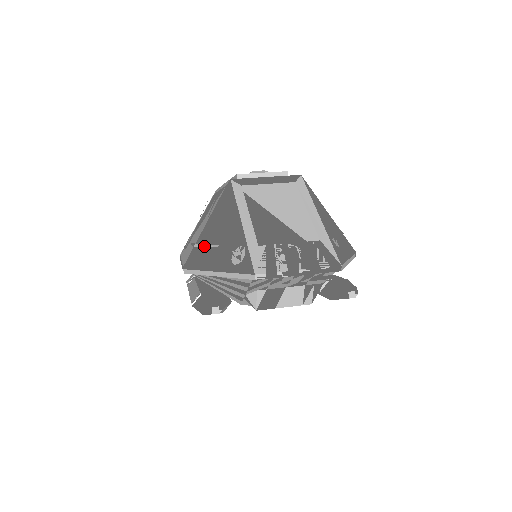
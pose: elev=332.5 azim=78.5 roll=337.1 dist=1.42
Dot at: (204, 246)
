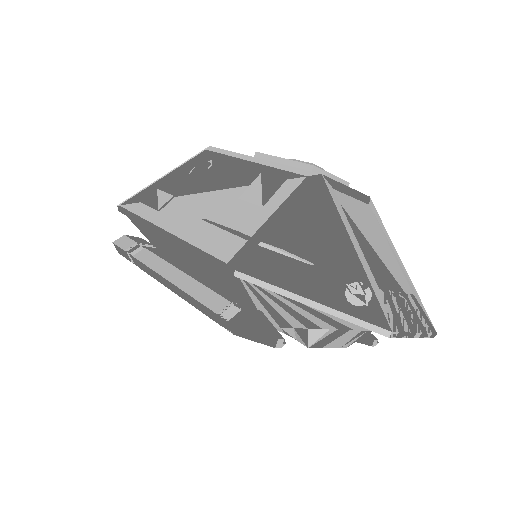
Dot at: (283, 253)
